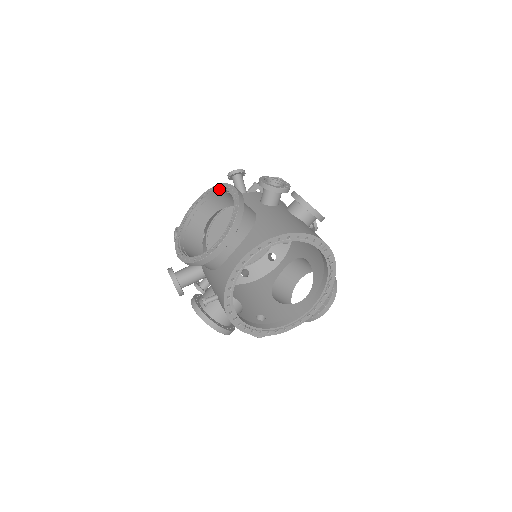
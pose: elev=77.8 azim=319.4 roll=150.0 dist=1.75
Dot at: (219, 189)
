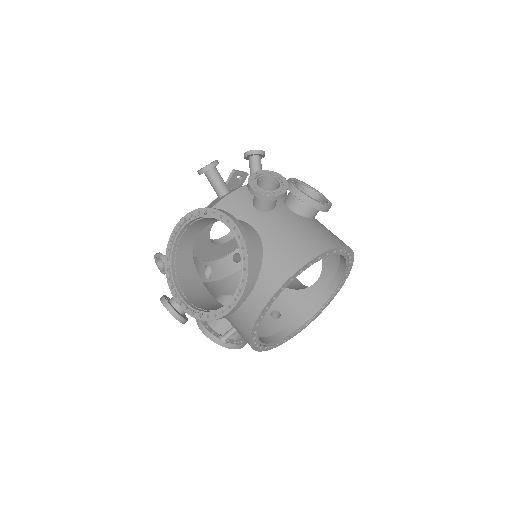
Dot at: (206, 216)
